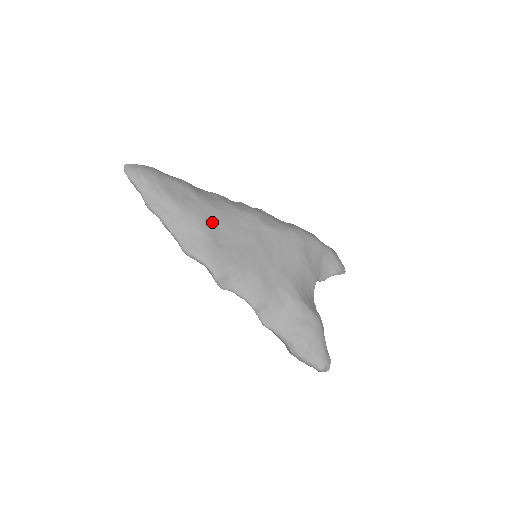
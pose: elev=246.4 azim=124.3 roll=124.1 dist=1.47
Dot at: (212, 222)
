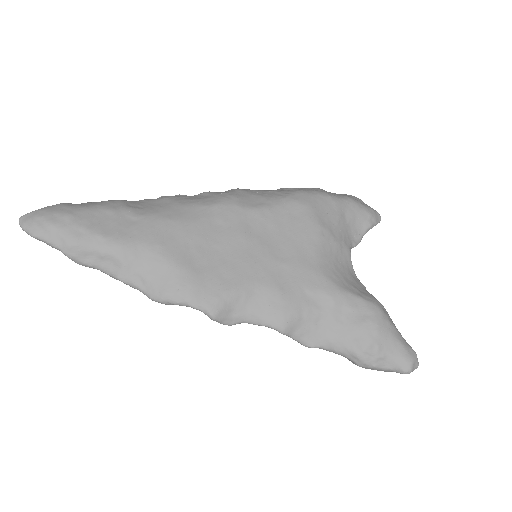
Dot at: (174, 242)
